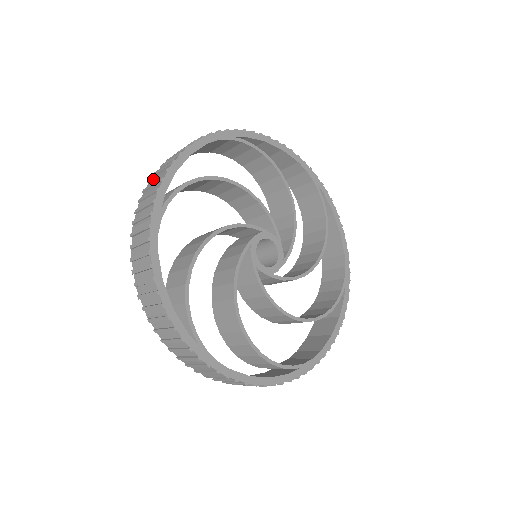
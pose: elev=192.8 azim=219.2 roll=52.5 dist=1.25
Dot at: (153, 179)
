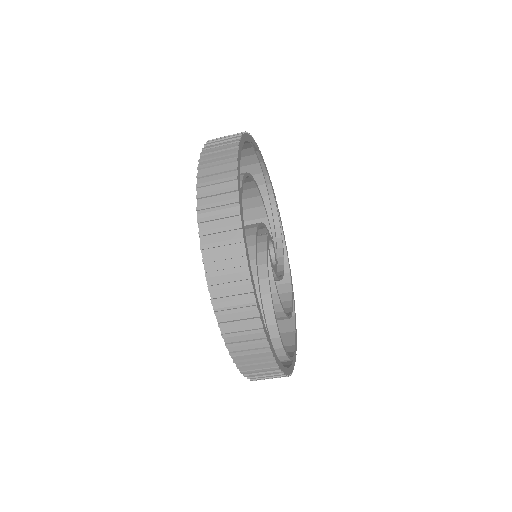
Dot at: (210, 166)
